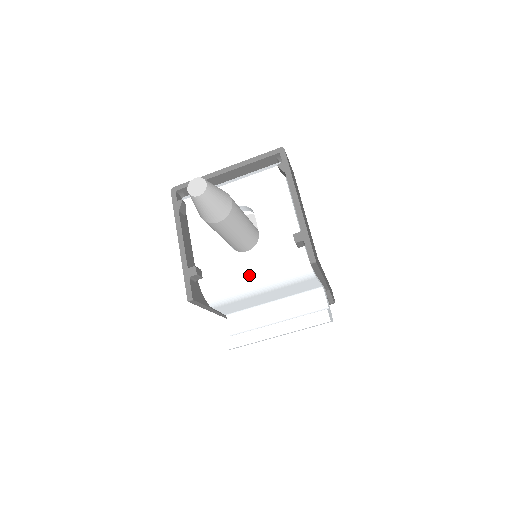
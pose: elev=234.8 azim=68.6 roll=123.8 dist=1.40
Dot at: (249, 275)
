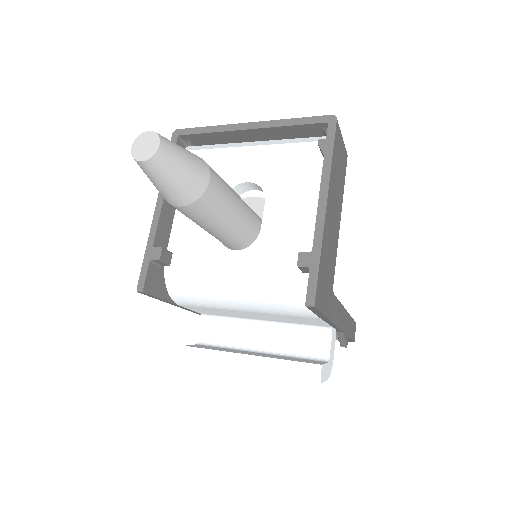
Dot at: (228, 284)
